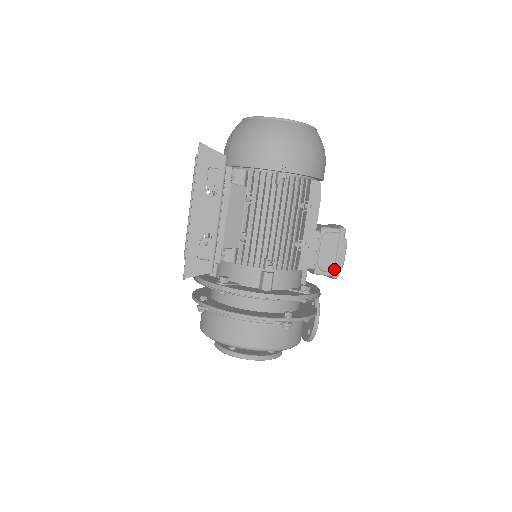
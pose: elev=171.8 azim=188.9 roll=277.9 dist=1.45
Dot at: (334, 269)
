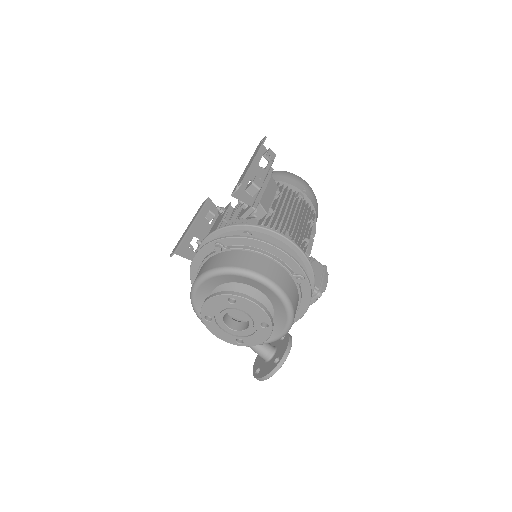
Dot at: (320, 287)
